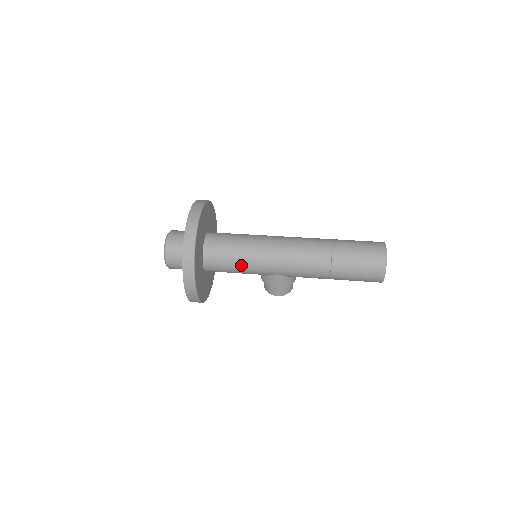
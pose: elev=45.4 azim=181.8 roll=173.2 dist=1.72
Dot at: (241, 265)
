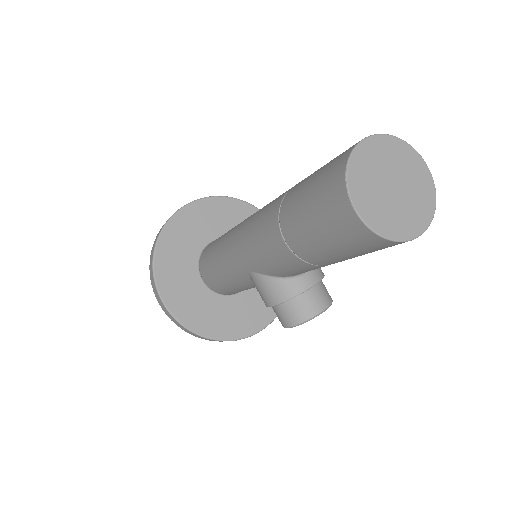
Dot at: (219, 266)
